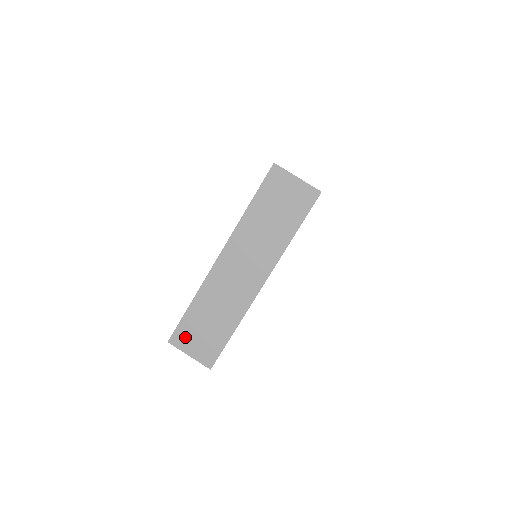
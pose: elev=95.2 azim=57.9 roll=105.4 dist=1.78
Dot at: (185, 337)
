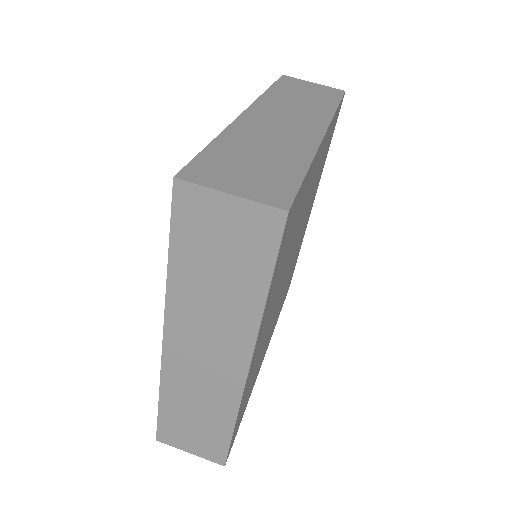
Dot at: (174, 435)
